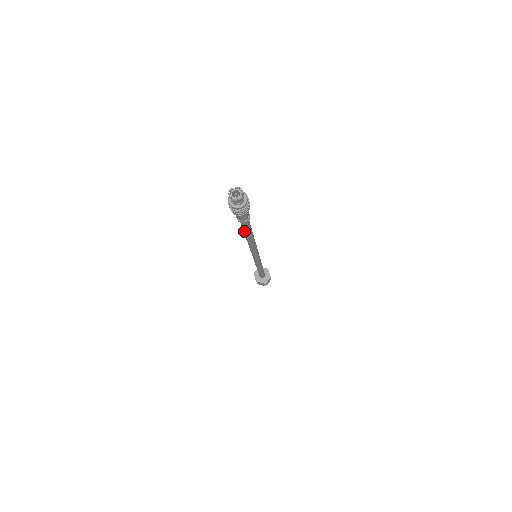
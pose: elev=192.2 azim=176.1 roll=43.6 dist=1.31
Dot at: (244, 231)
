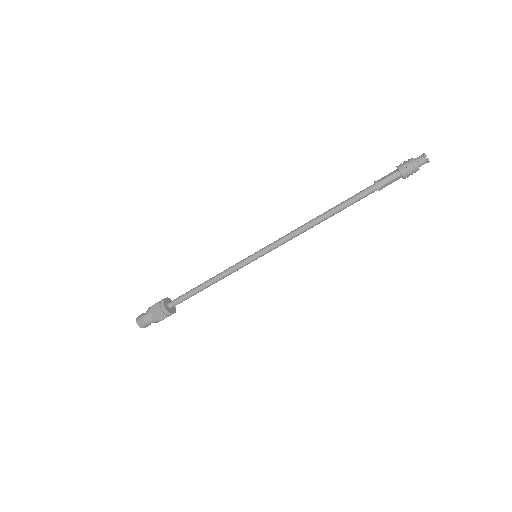
Dot at: (346, 200)
